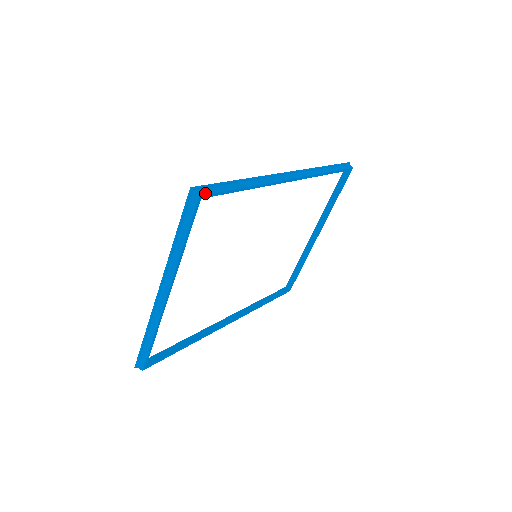
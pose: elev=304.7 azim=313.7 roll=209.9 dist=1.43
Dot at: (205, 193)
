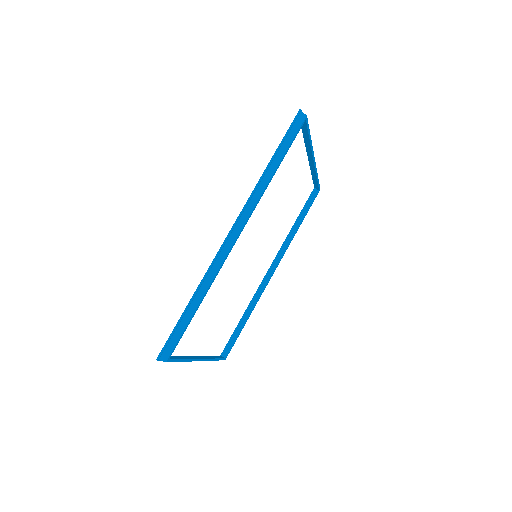
Dot at: (169, 354)
